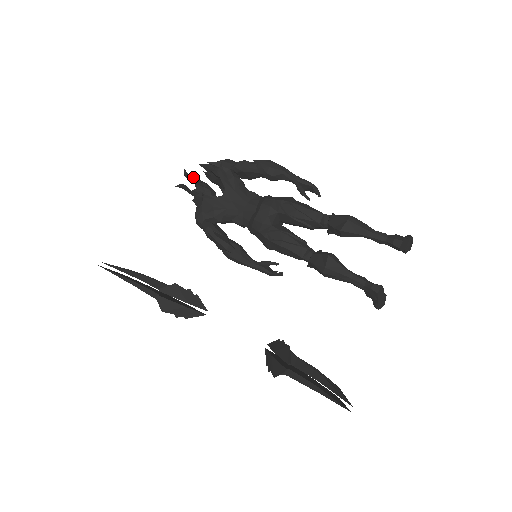
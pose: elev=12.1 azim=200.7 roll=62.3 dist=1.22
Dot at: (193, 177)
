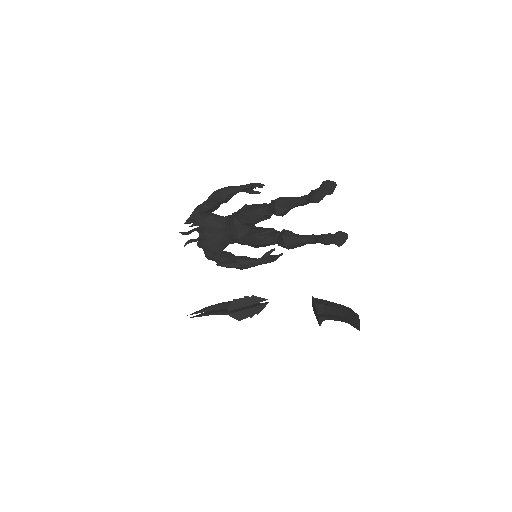
Dot at: (190, 231)
